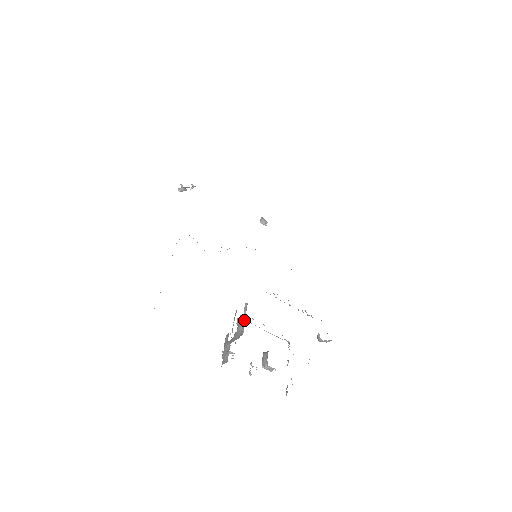
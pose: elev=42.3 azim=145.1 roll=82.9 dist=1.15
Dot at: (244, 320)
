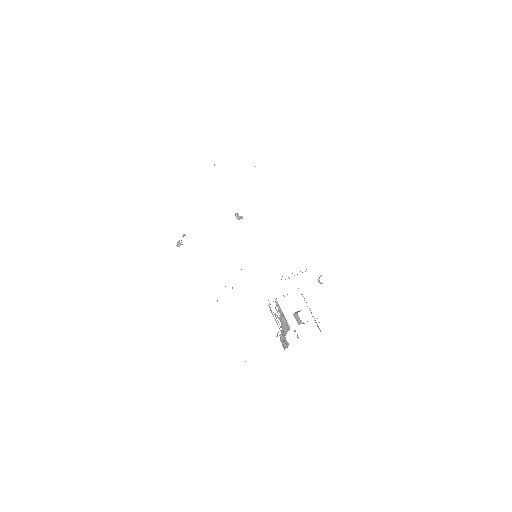
Dot at: (283, 316)
